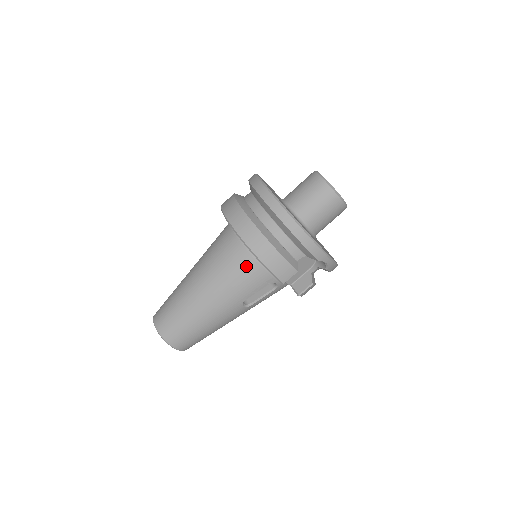
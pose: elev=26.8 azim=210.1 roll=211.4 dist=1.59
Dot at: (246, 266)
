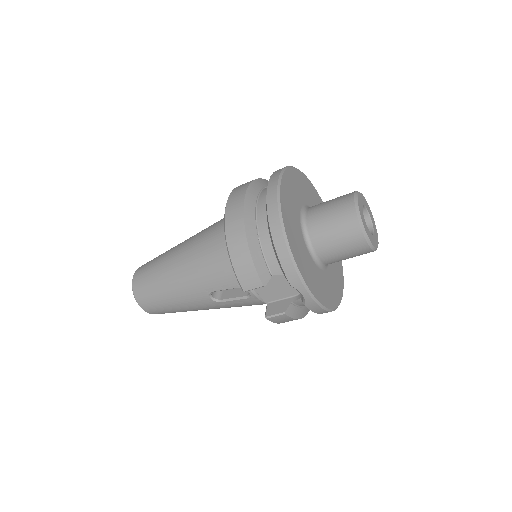
Dot at: (223, 254)
